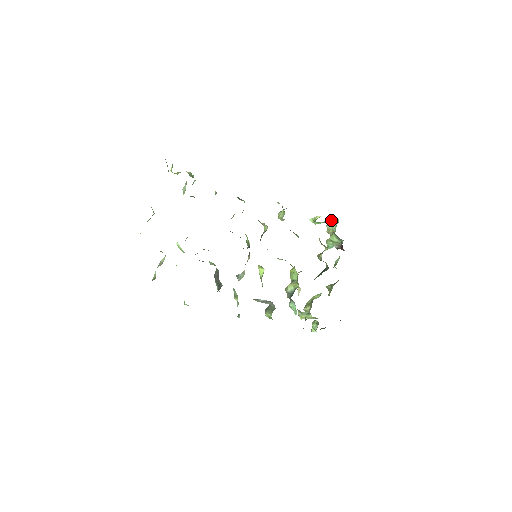
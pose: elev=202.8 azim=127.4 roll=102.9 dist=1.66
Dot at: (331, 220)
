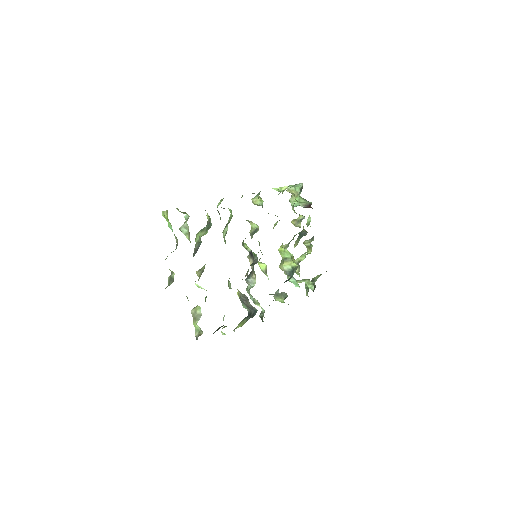
Dot at: (295, 185)
